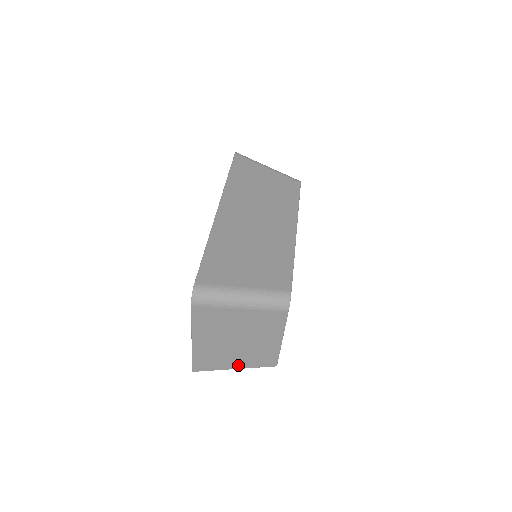
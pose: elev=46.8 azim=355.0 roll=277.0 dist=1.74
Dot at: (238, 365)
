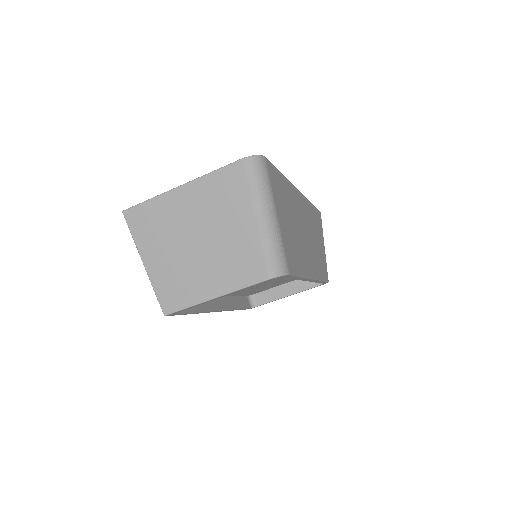
Dot at: (152, 264)
